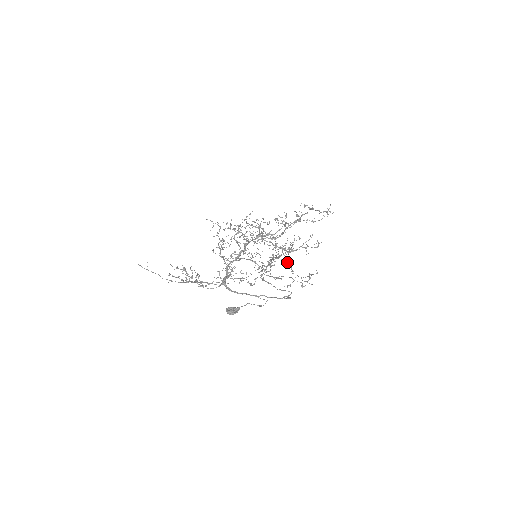
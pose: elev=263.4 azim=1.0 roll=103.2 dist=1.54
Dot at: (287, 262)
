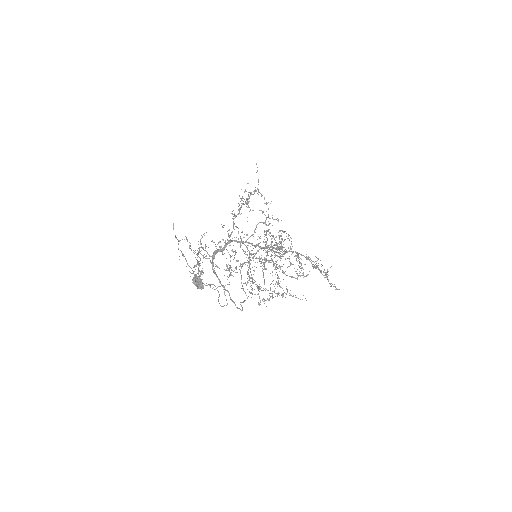
Dot at: occluded
